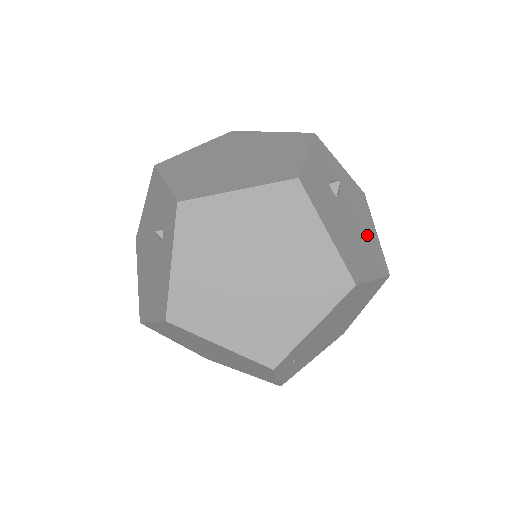
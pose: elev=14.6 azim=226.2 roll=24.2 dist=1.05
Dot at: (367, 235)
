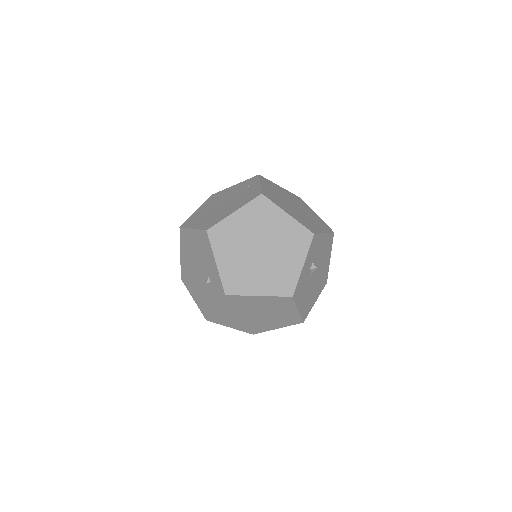
Dot at: (322, 272)
